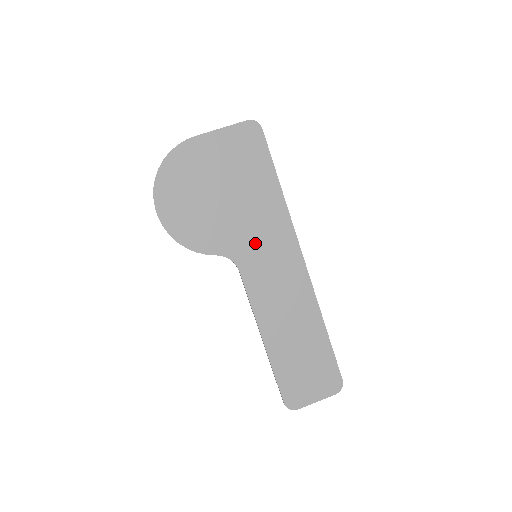
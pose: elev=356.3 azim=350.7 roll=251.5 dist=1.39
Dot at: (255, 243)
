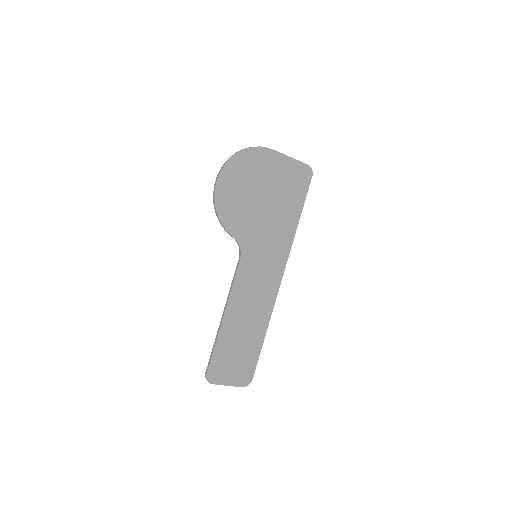
Dot at: (262, 247)
